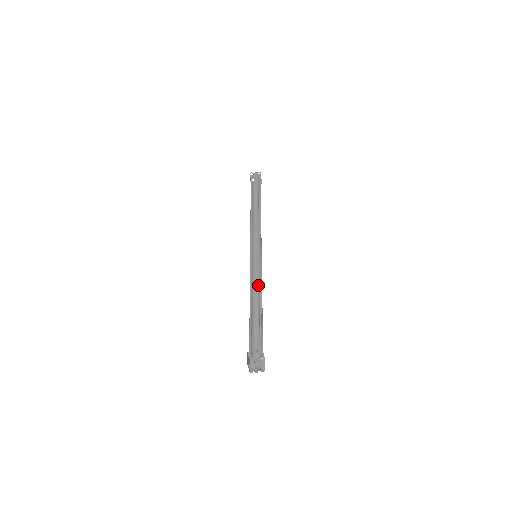
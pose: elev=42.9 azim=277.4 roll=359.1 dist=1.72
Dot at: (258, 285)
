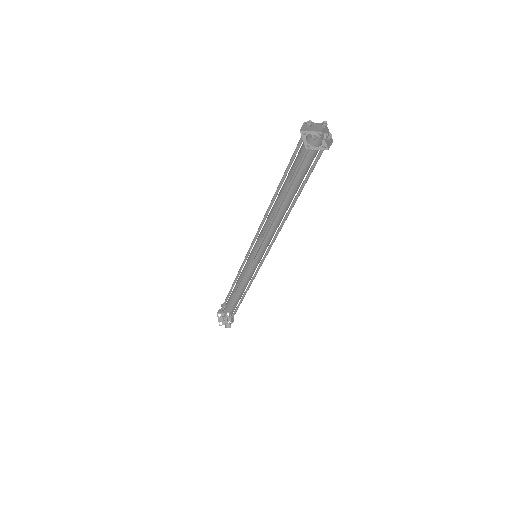
Dot at: occluded
